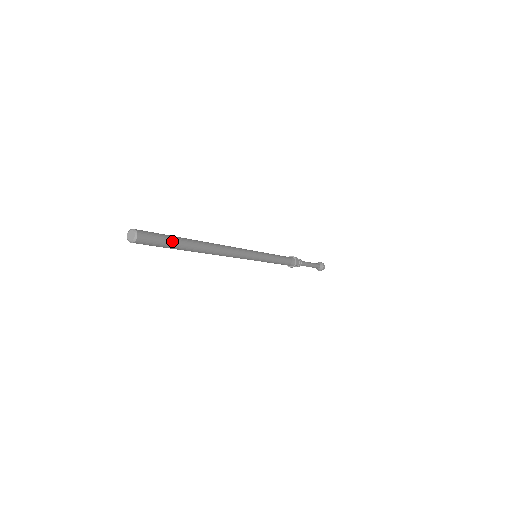
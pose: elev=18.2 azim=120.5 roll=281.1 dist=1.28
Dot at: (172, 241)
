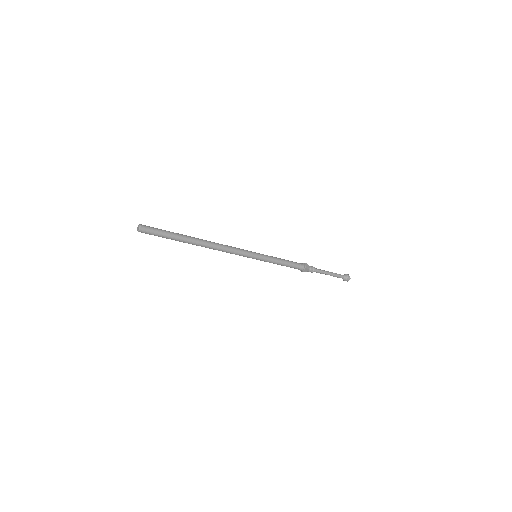
Dot at: (168, 233)
